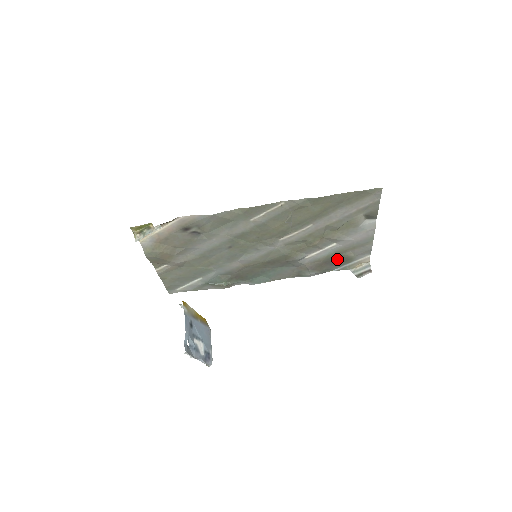
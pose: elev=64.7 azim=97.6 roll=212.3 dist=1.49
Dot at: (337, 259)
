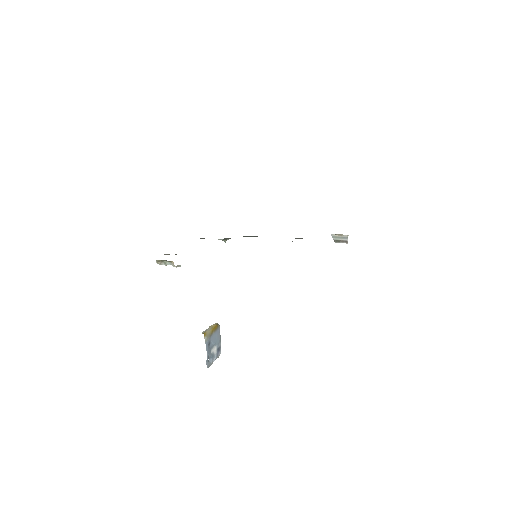
Dot at: occluded
